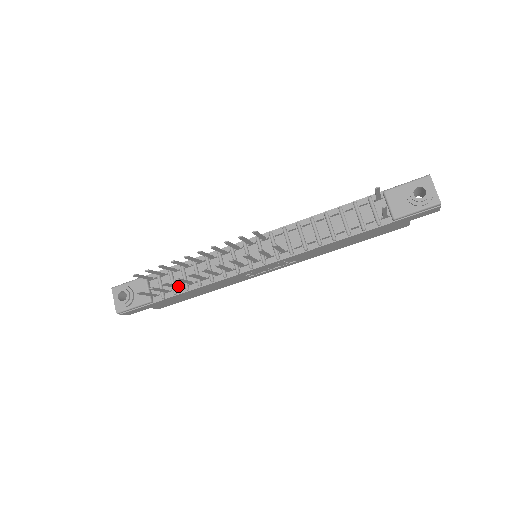
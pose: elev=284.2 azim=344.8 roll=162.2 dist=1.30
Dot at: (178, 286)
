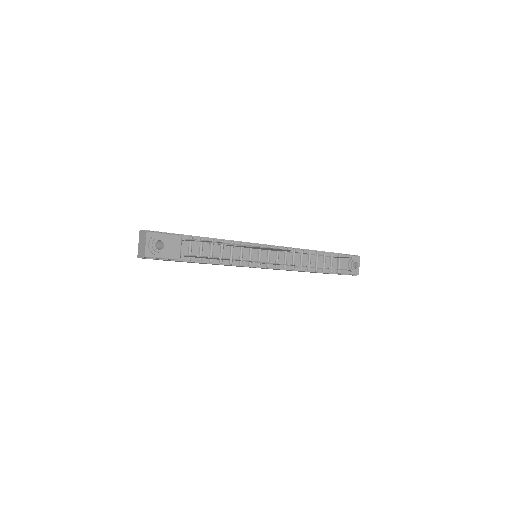
Dot at: (211, 258)
